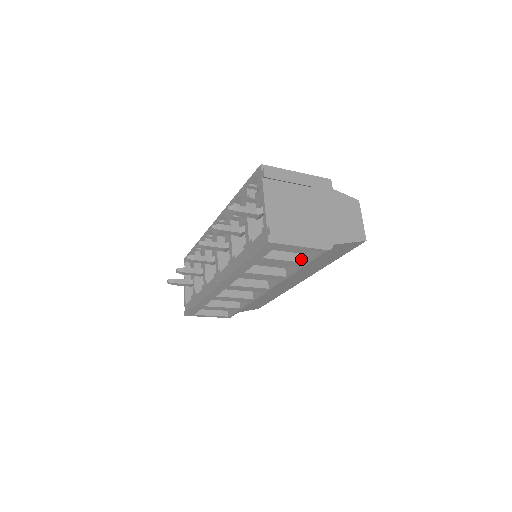
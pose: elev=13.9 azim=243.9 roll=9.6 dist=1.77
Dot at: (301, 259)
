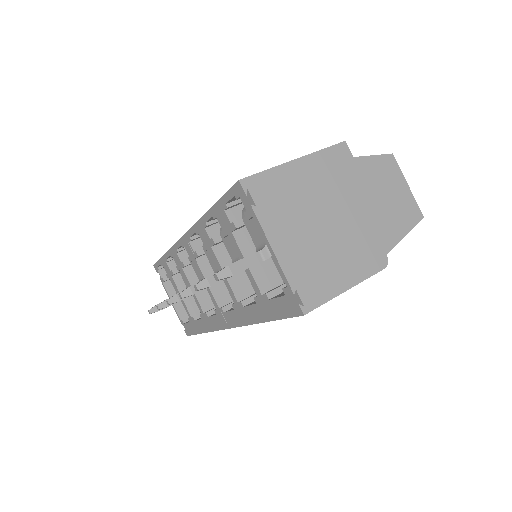
Dot at: occluded
